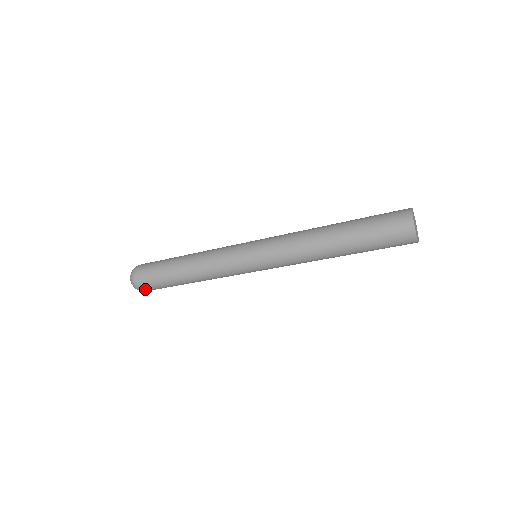
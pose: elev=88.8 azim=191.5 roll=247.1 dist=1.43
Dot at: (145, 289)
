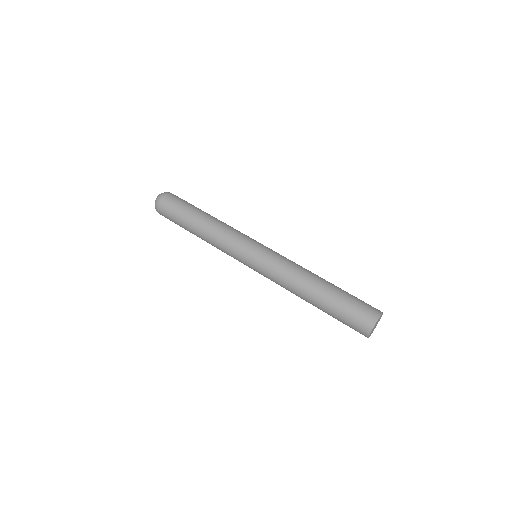
Dot at: (161, 213)
